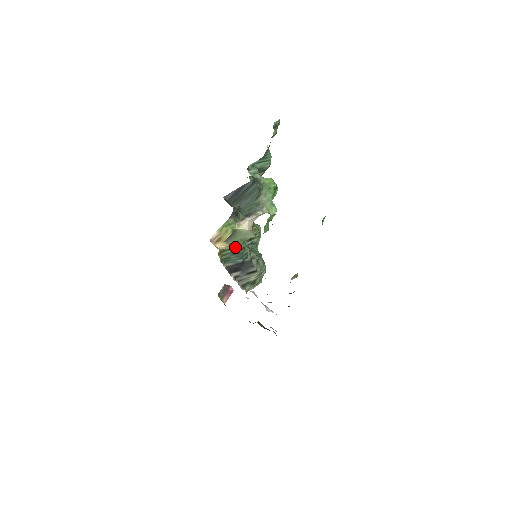
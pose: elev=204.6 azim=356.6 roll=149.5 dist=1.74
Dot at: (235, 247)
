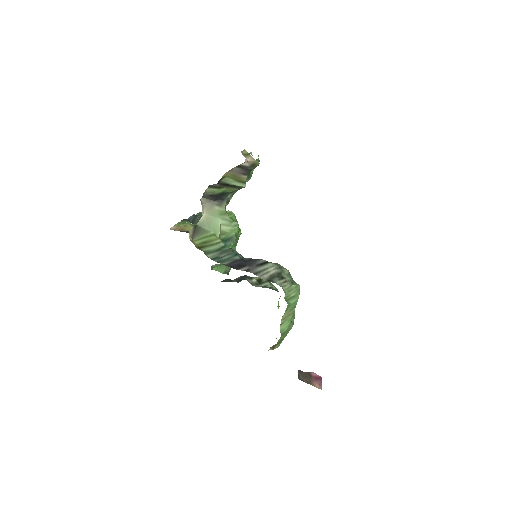
Dot at: (214, 244)
